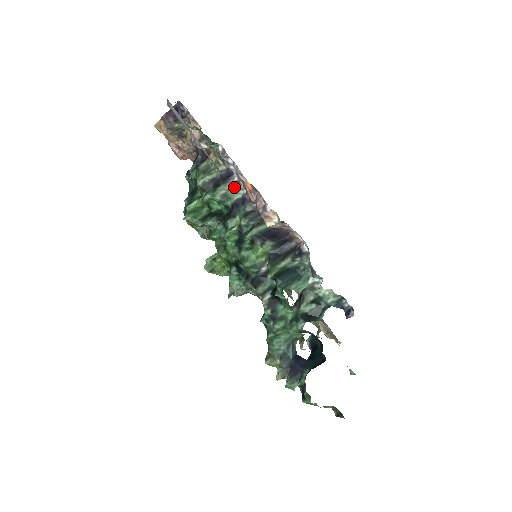
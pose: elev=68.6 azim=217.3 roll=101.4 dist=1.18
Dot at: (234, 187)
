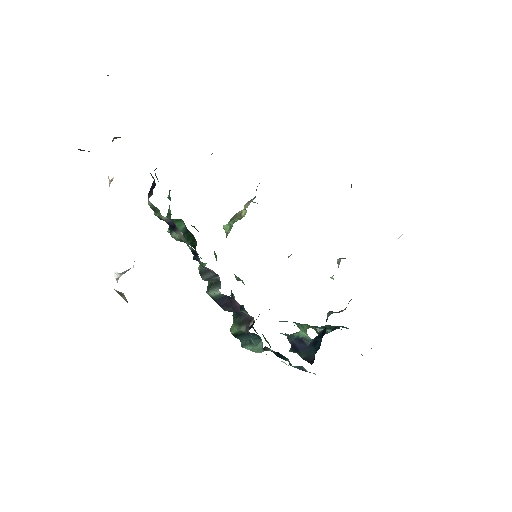
Dot at: (184, 240)
